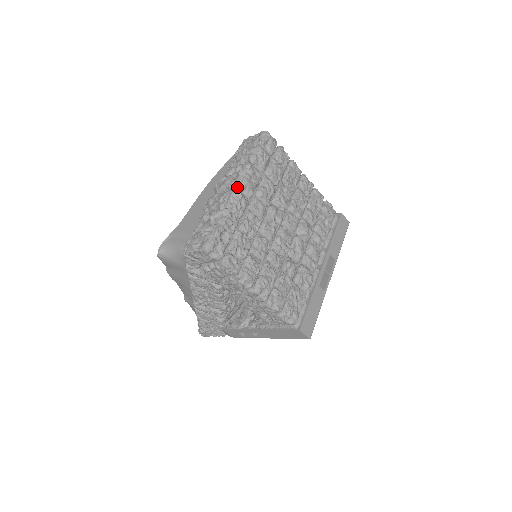
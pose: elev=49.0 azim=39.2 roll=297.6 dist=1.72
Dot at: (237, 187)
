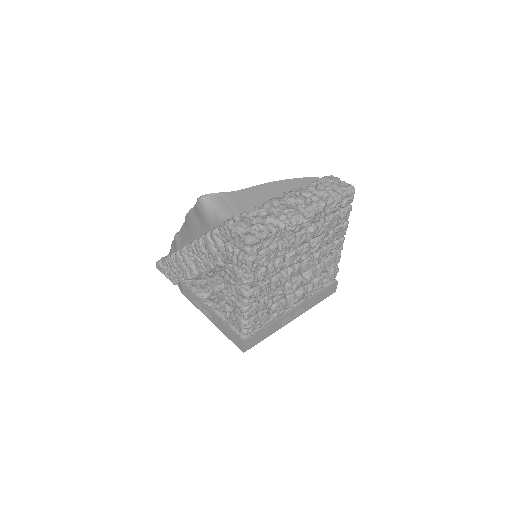
Dot at: (304, 212)
